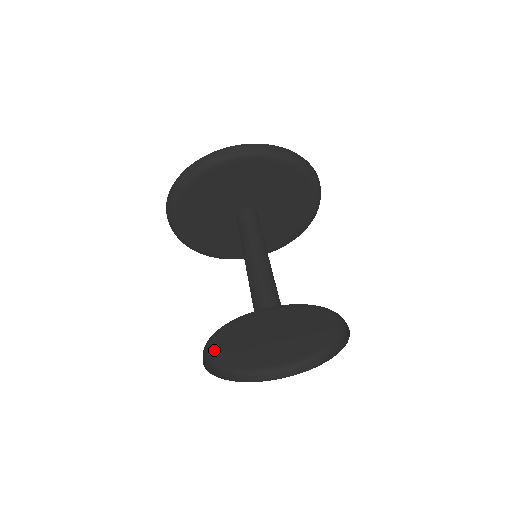
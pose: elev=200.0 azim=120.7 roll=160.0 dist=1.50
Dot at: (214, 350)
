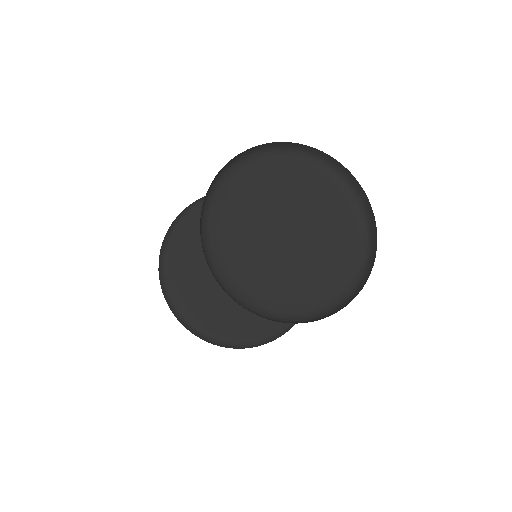
Dot at: (215, 243)
